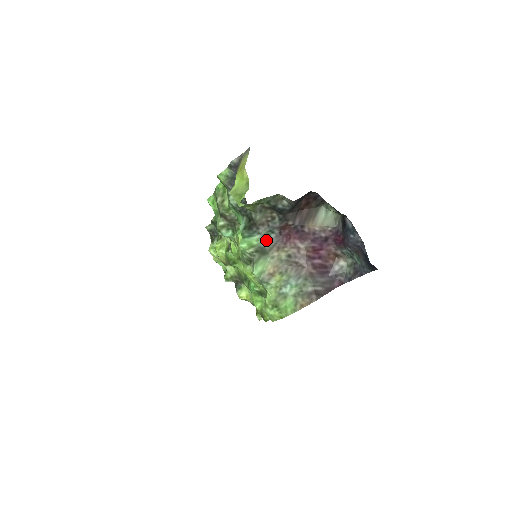
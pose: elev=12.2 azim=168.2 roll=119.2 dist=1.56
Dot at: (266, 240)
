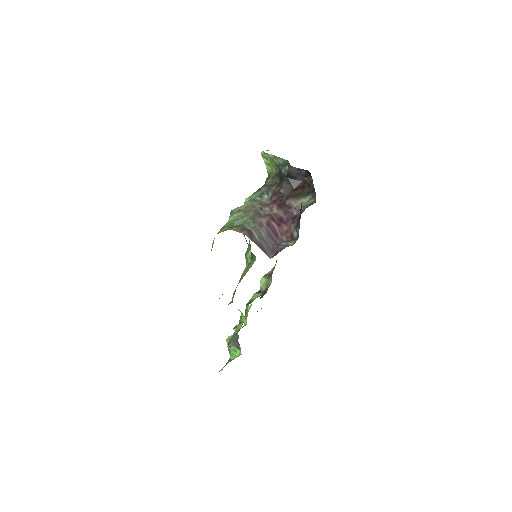
Dot at: (260, 195)
